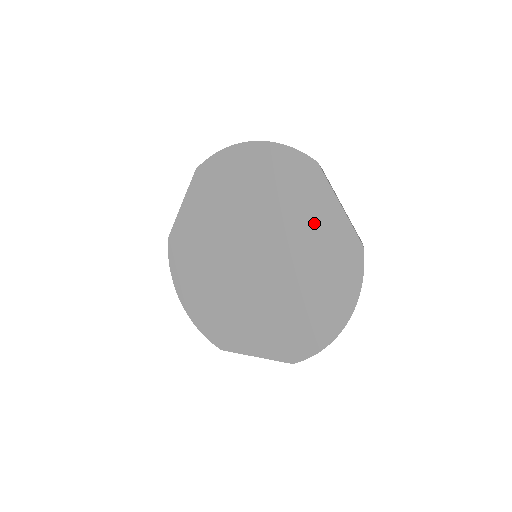
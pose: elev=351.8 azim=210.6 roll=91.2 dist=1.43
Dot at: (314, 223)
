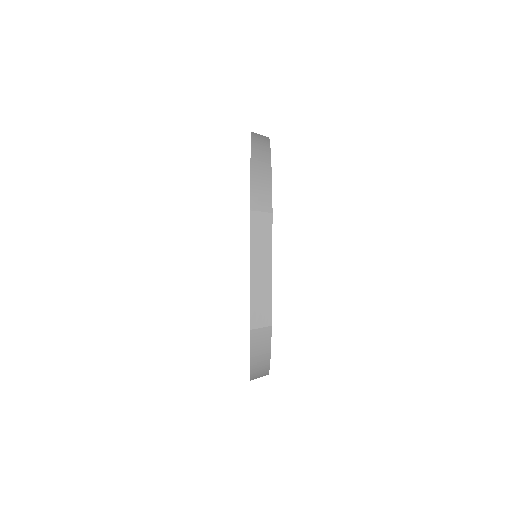
Dot at: occluded
